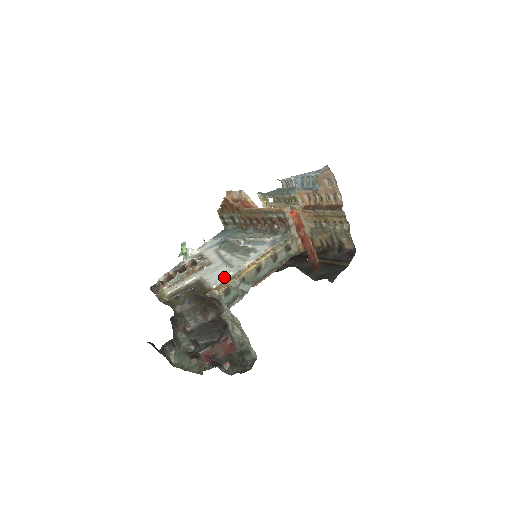
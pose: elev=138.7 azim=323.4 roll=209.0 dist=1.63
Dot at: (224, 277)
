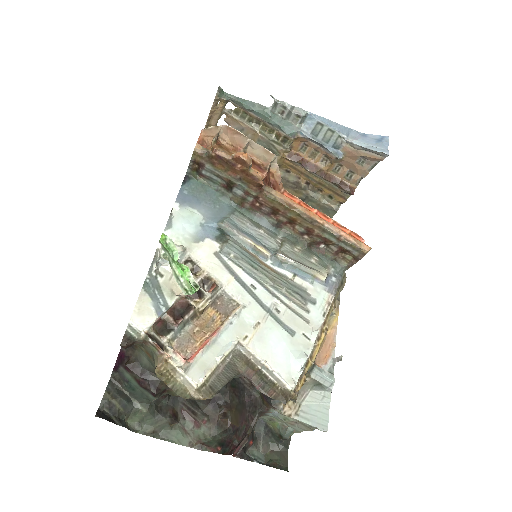
Dot at: (303, 369)
